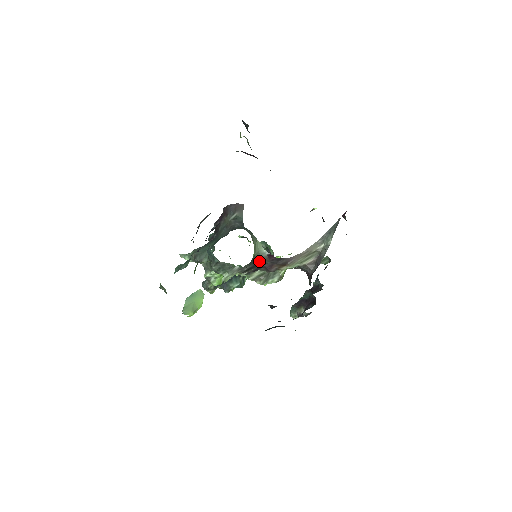
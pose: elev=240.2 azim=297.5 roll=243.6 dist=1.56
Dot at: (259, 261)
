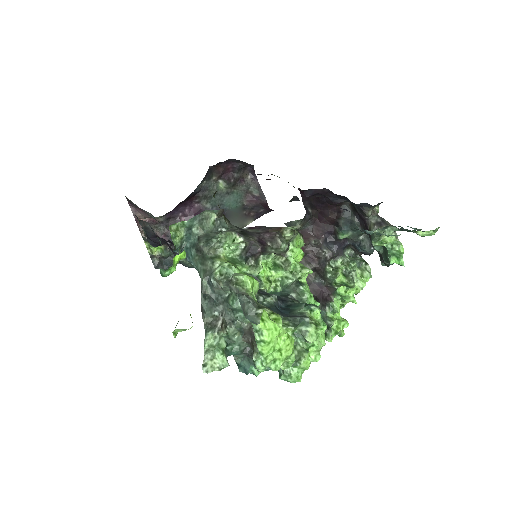
Dot at: occluded
